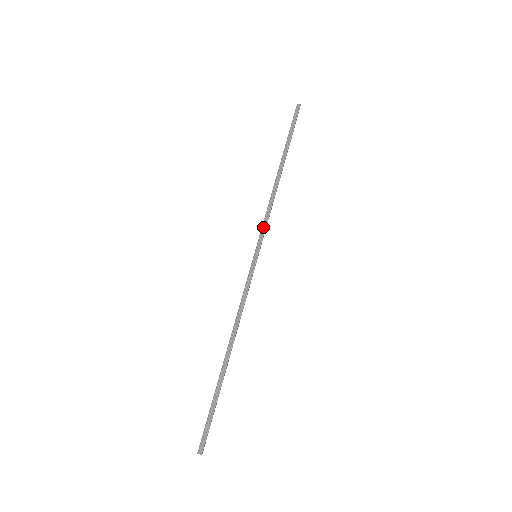
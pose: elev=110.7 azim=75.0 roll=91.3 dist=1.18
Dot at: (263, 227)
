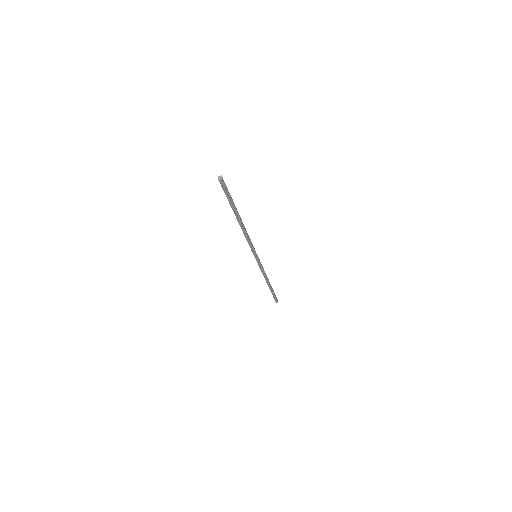
Dot at: (251, 247)
